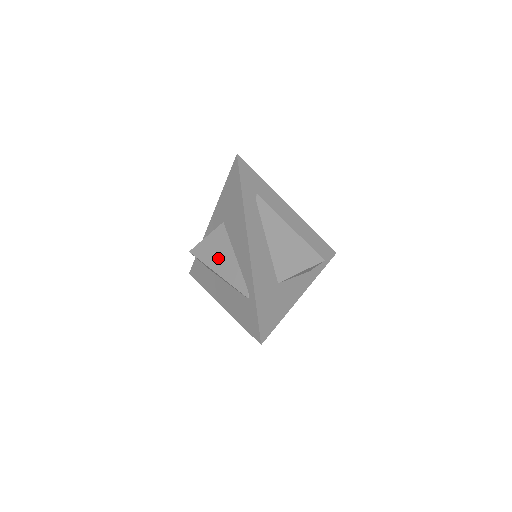
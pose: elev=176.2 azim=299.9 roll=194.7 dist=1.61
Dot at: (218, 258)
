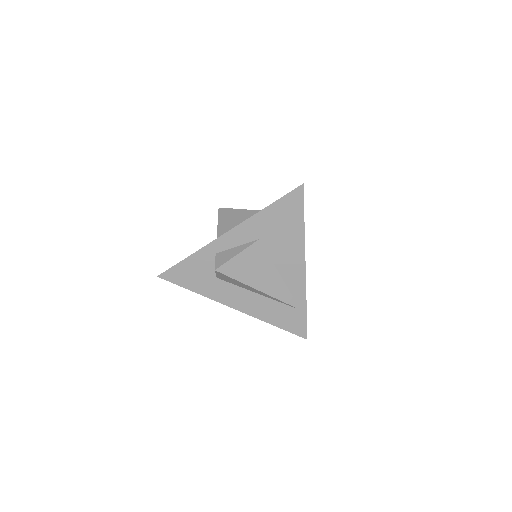
Dot at: (258, 276)
